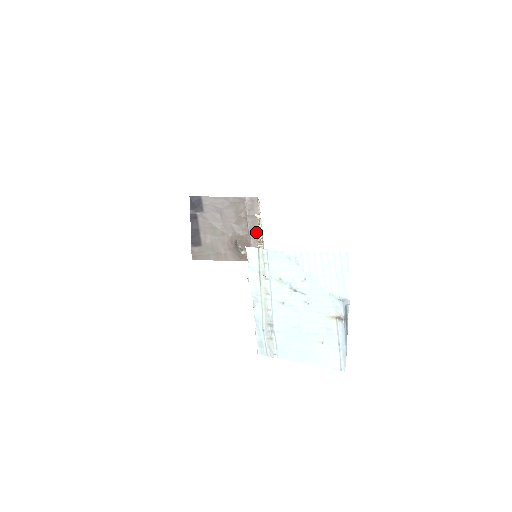
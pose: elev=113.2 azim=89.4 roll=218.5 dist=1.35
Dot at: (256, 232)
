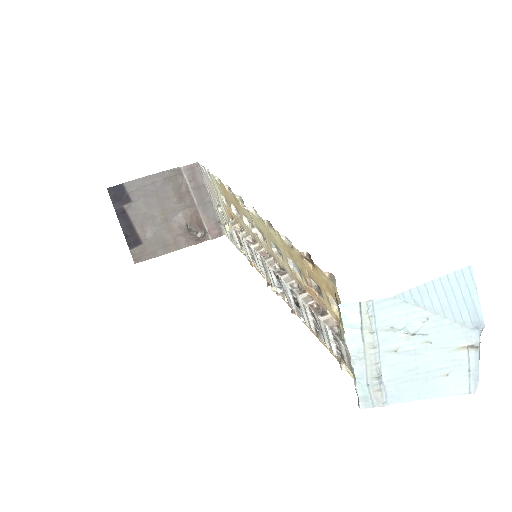
Dot at: (206, 205)
